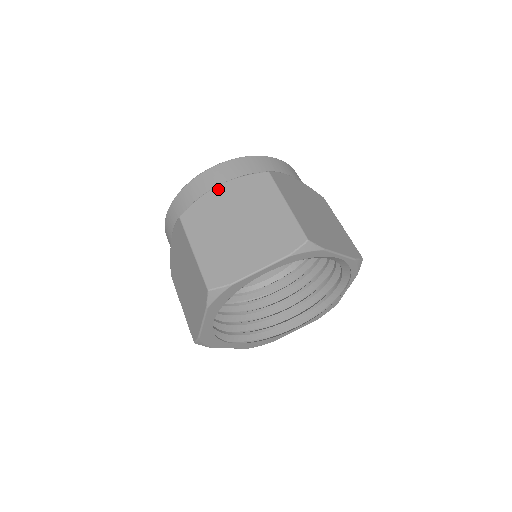
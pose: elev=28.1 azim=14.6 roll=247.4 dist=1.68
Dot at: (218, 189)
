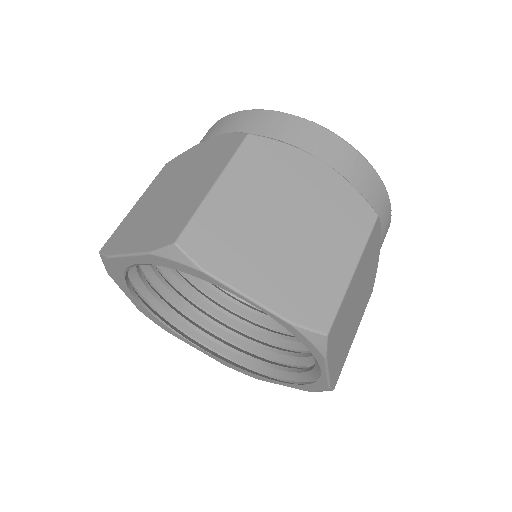
Dot at: (205, 142)
